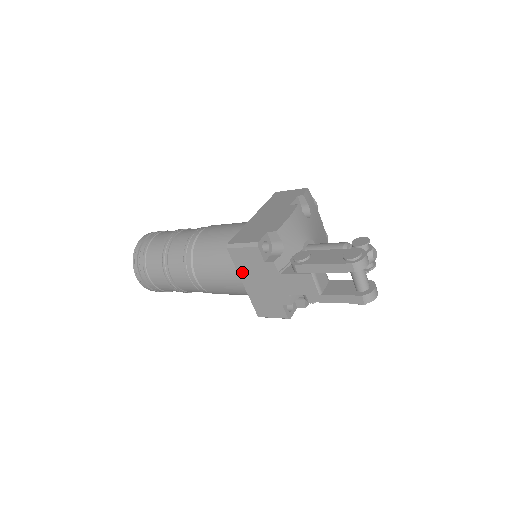
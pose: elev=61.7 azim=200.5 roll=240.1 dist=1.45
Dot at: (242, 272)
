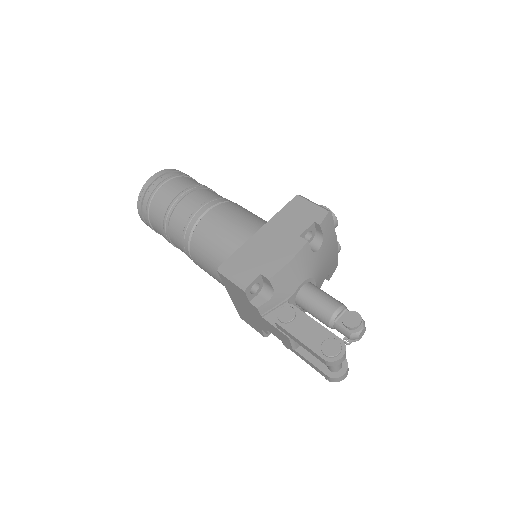
Dot at: (229, 291)
